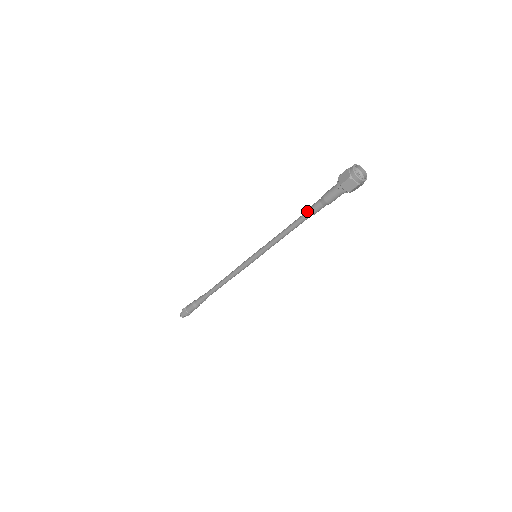
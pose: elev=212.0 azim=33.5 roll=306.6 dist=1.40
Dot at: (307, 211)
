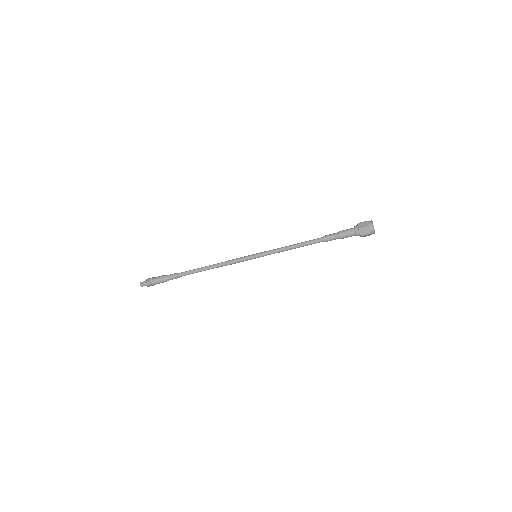
Dot at: (321, 237)
